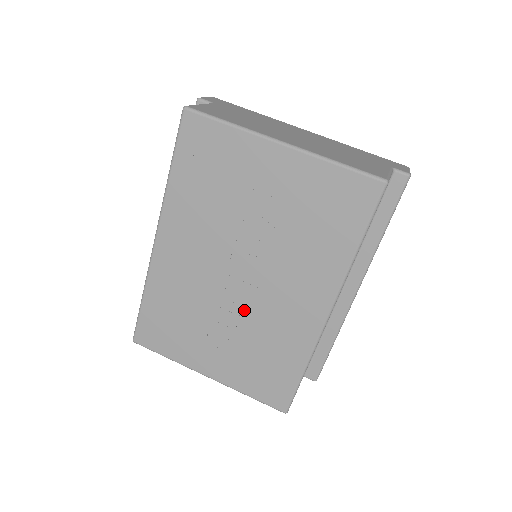
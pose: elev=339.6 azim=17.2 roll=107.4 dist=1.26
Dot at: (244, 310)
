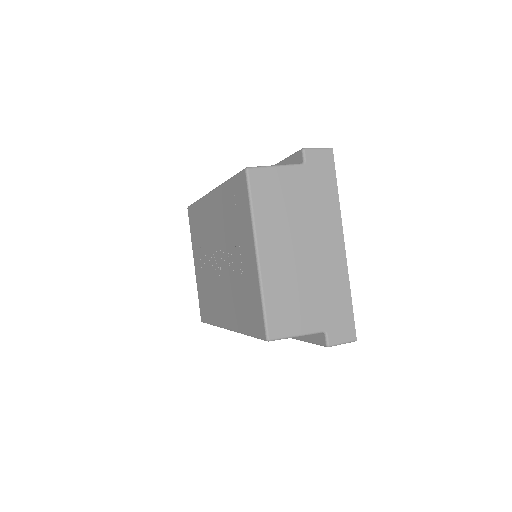
Dot at: (213, 272)
